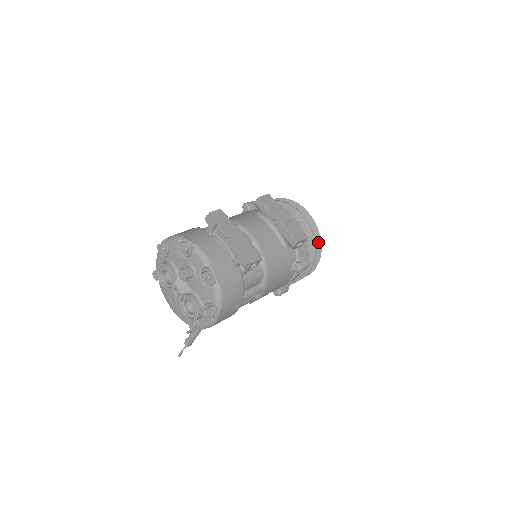
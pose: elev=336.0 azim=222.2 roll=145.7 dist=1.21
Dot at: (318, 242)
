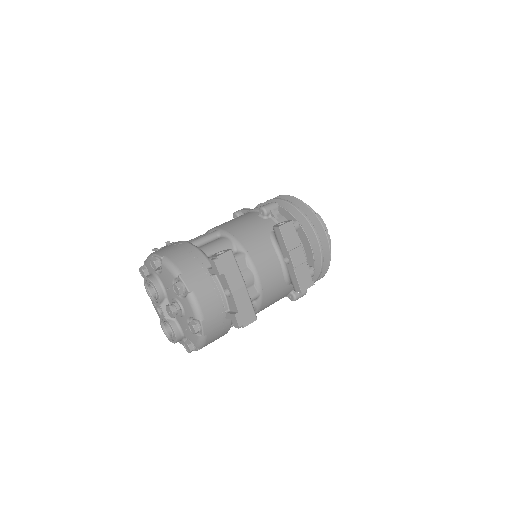
Dot at: (325, 268)
